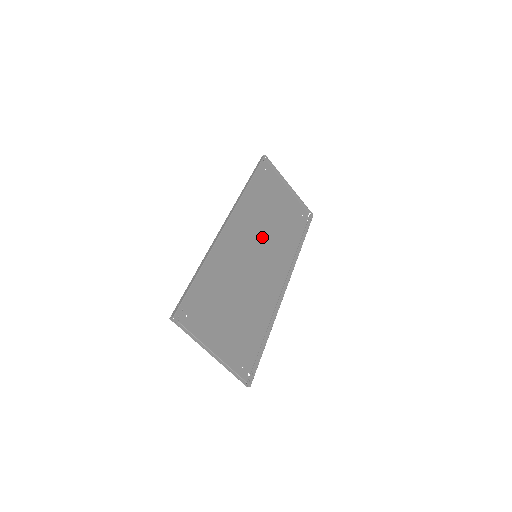
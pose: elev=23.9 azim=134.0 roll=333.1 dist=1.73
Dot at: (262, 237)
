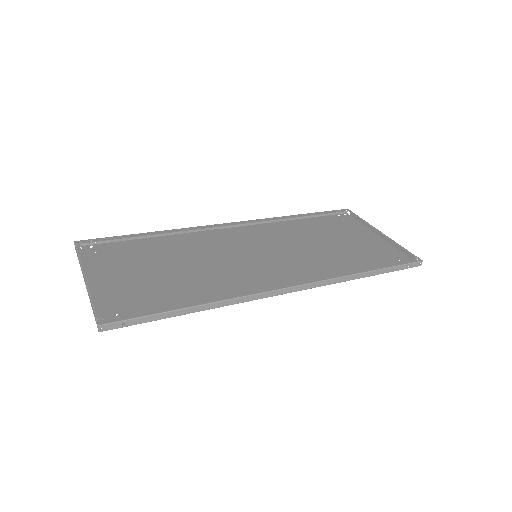
Dot at: (285, 250)
